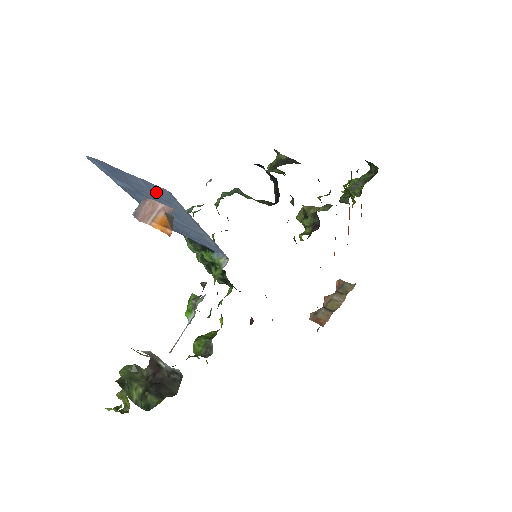
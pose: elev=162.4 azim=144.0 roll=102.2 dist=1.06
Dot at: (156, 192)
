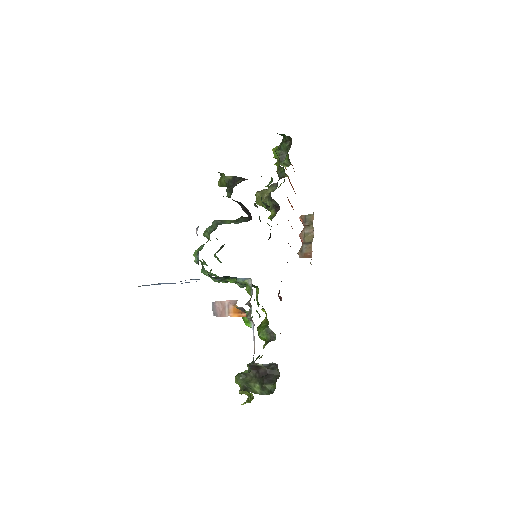
Dot at: occluded
